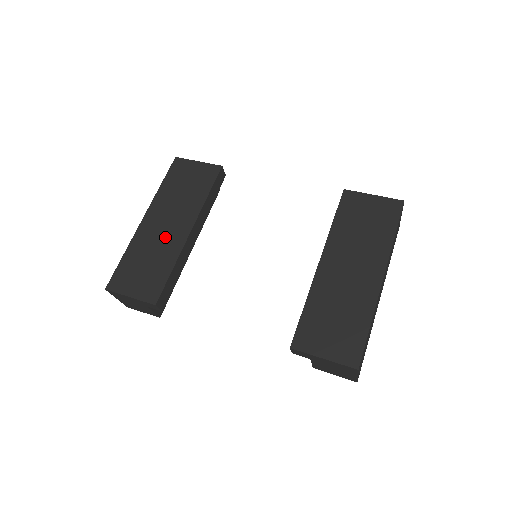
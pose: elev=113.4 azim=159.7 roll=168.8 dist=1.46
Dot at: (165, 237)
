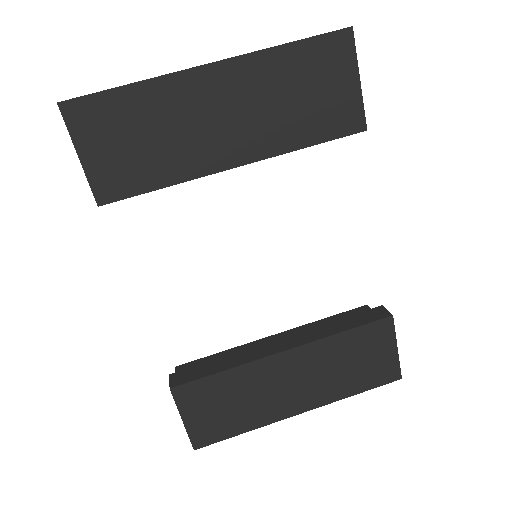
Dot at: (203, 134)
